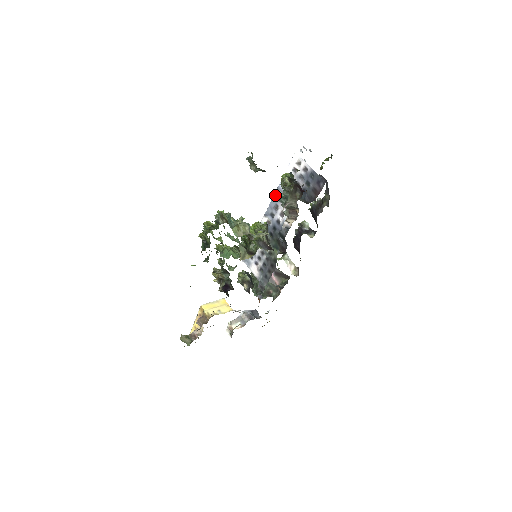
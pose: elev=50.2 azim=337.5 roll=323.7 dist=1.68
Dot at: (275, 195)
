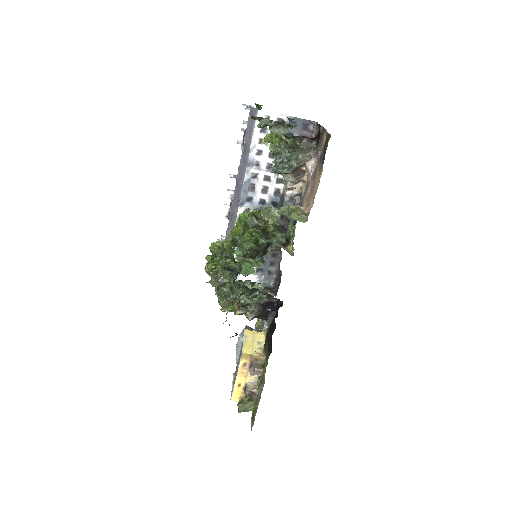
Dot at: (246, 173)
